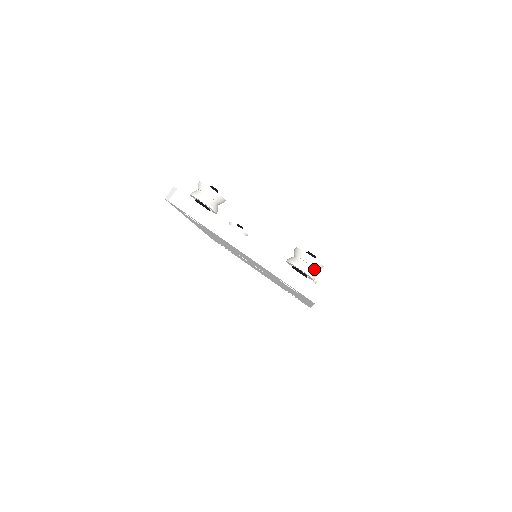
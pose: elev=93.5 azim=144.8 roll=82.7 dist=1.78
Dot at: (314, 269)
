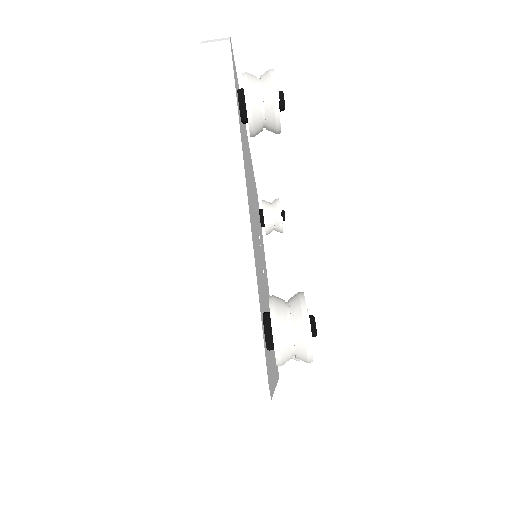
Dot at: (294, 350)
